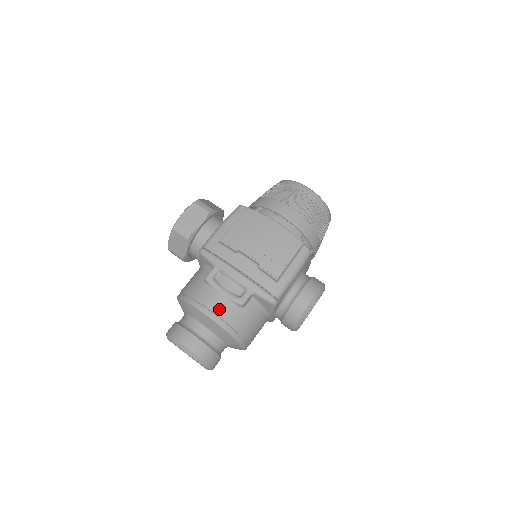
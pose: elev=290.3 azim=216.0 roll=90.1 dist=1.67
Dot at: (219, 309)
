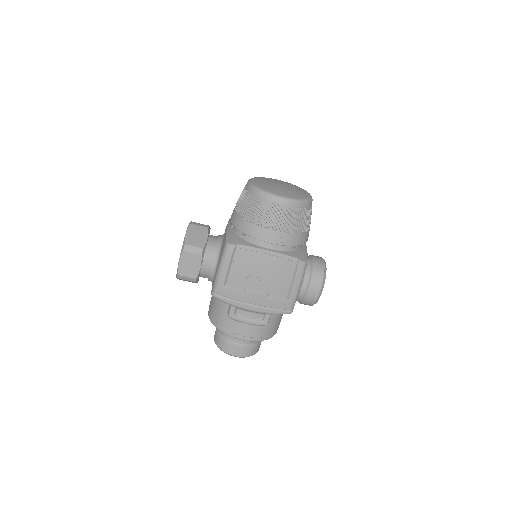
Dot at: (250, 334)
